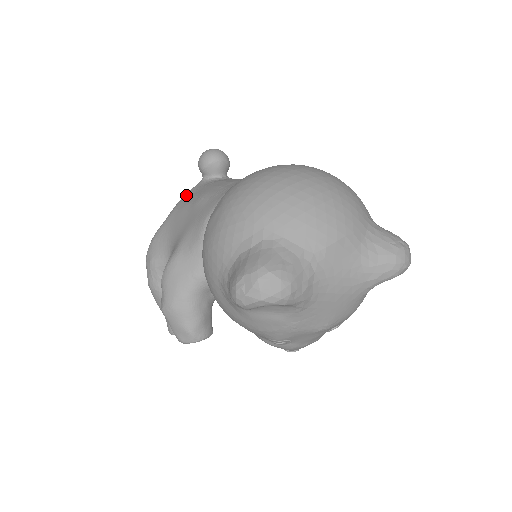
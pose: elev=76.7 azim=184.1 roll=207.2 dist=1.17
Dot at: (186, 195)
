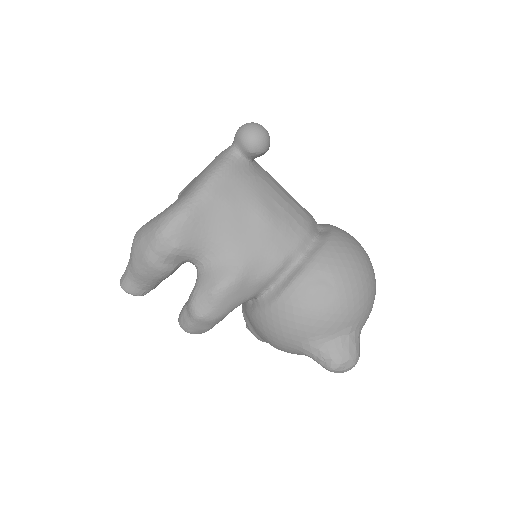
Dot at: (228, 178)
